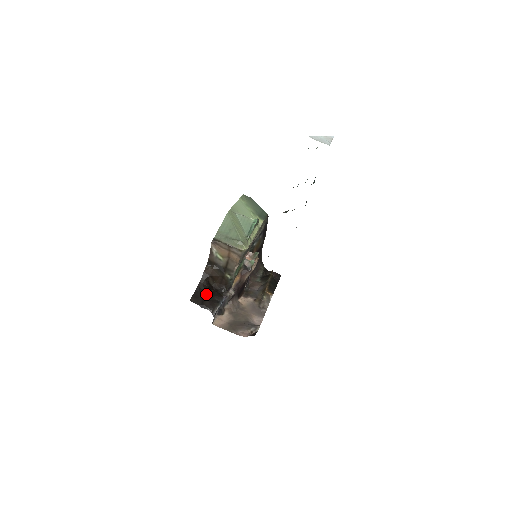
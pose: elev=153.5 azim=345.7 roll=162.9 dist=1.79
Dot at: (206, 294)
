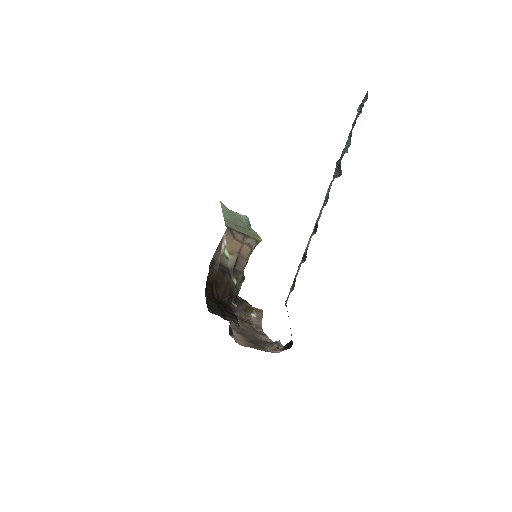
Dot at: (218, 305)
